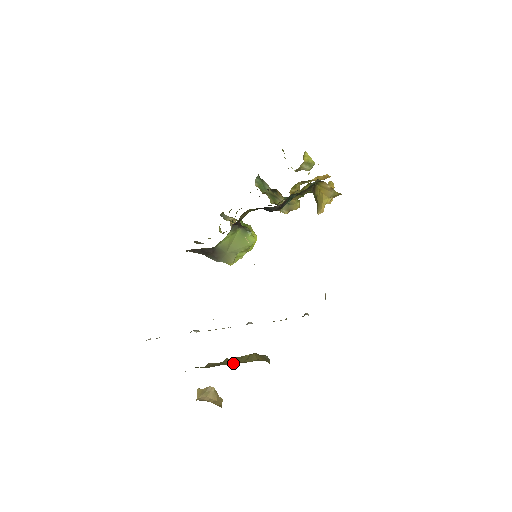
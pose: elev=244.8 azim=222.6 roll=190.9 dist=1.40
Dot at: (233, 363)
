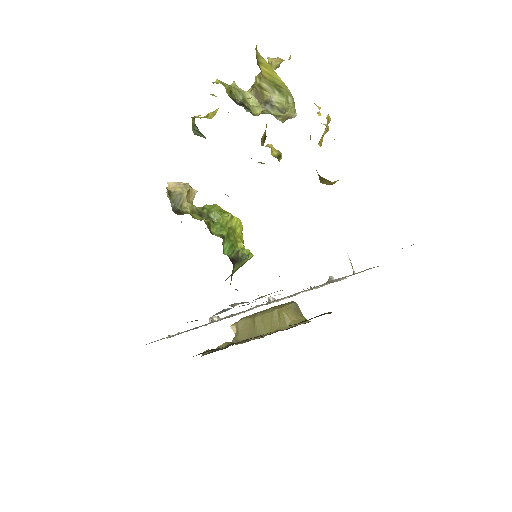
Dot at: (268, 330)
